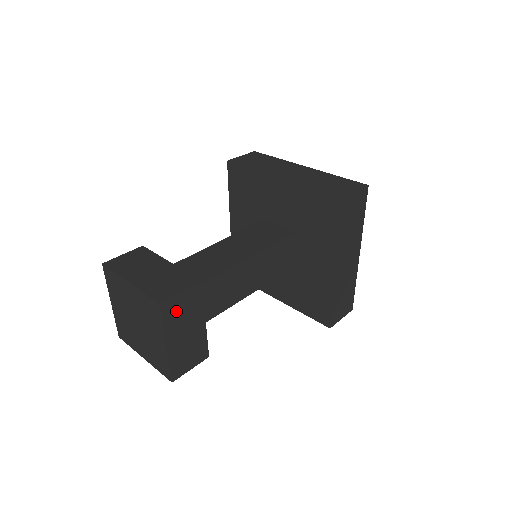
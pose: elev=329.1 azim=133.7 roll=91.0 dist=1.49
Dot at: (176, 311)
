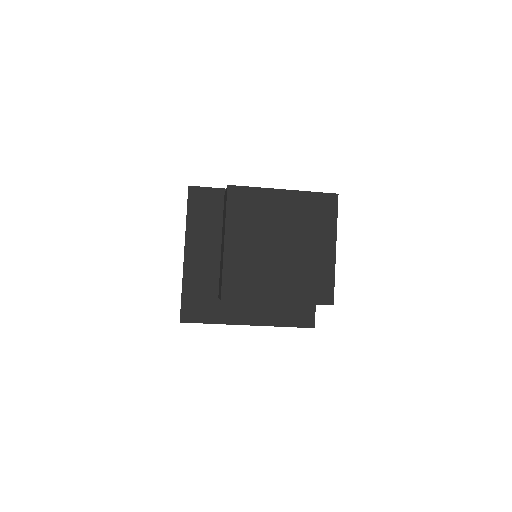
Dot at: occluded
